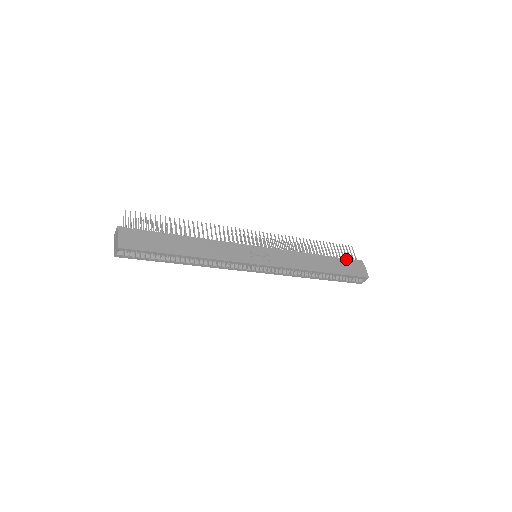
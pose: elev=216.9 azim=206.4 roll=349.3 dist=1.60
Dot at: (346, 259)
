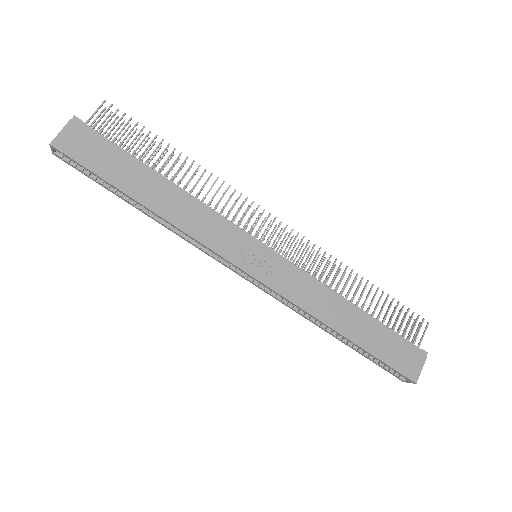
Dot at: (400, 336)
